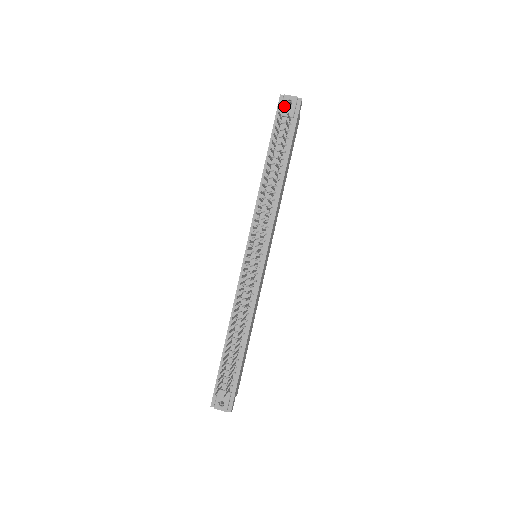
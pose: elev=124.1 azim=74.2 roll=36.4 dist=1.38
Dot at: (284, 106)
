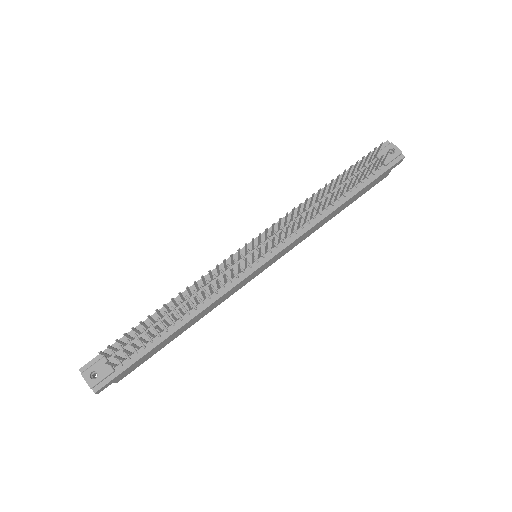
Dot at: (385, 150)
